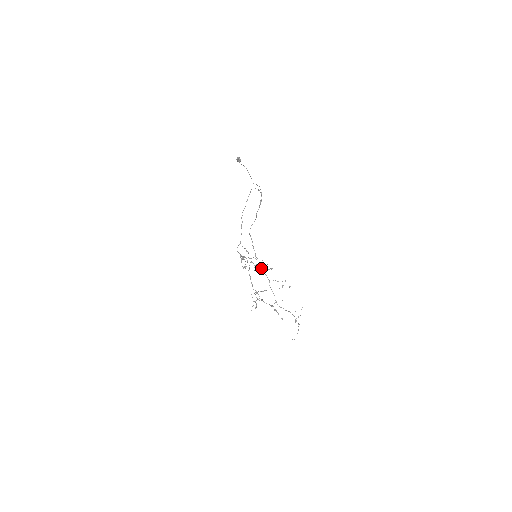
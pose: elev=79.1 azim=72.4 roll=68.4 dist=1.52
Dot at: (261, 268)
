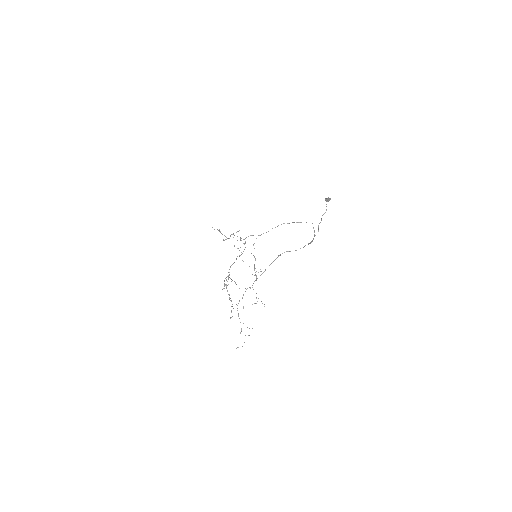
Dot at: occluded
